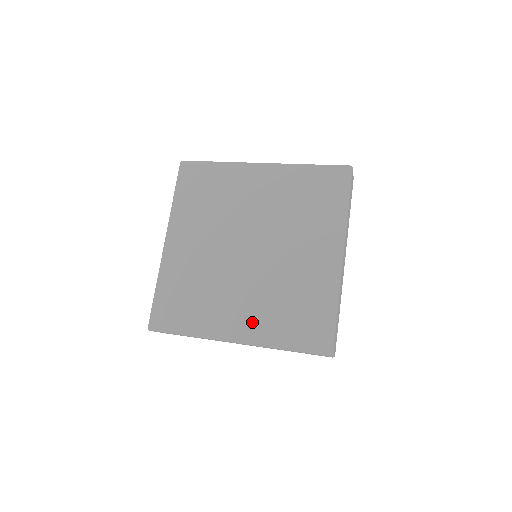
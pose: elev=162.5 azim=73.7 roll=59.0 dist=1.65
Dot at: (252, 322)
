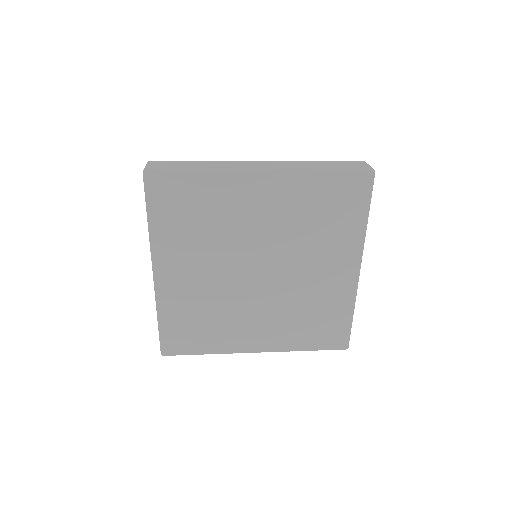
Dot at: (271, 335)
